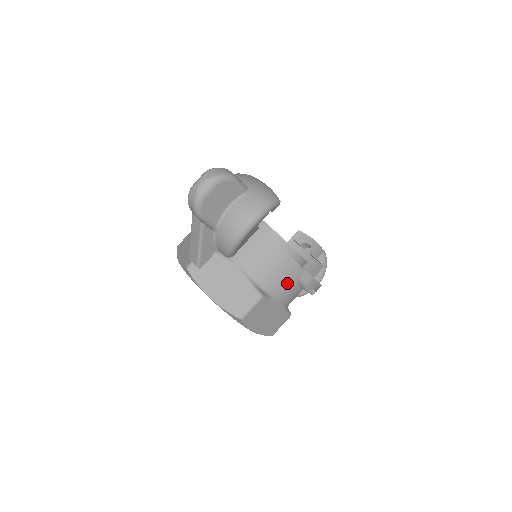
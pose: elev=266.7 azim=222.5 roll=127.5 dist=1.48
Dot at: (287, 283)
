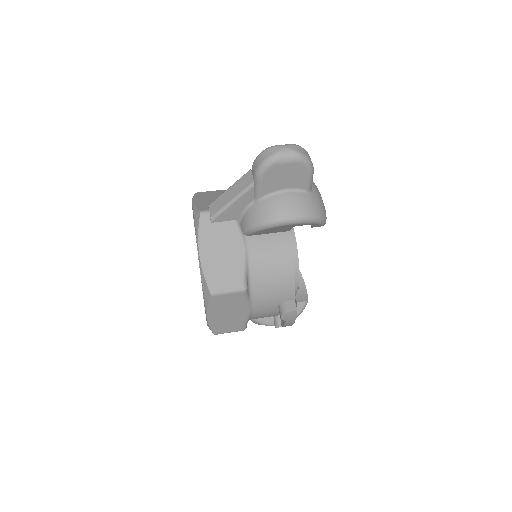
Dot at: (272, 297)
